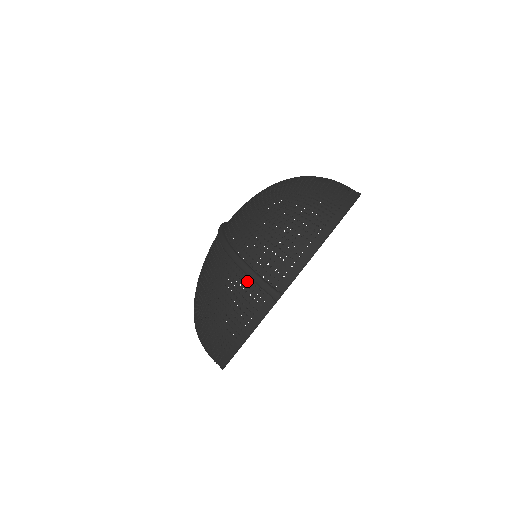
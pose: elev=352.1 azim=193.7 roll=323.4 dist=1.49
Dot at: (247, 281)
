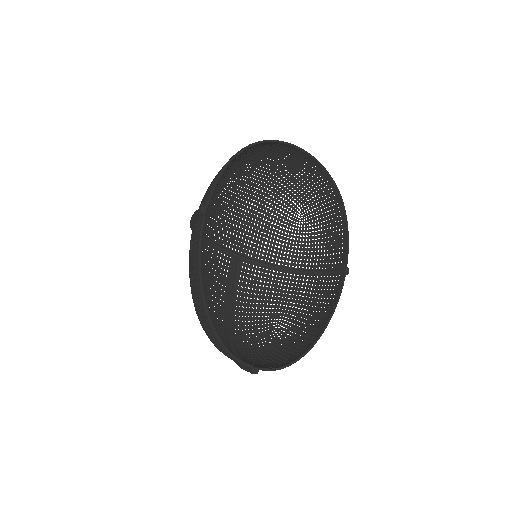
Dot at: (193, 226)
